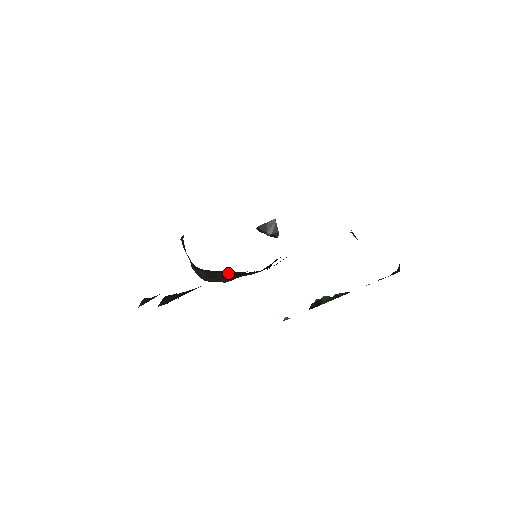
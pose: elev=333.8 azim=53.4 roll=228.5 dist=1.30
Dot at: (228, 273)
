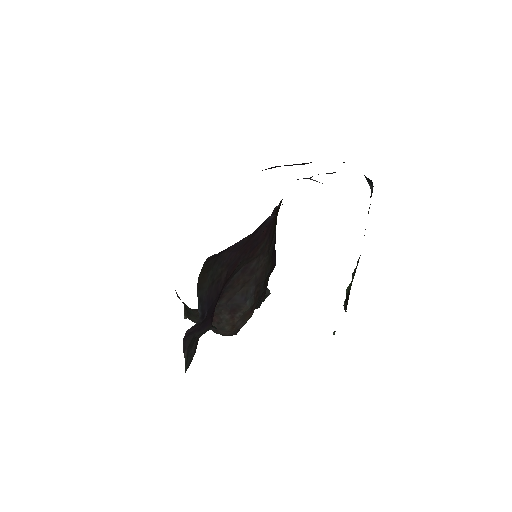
Dot at: (244, 283)
